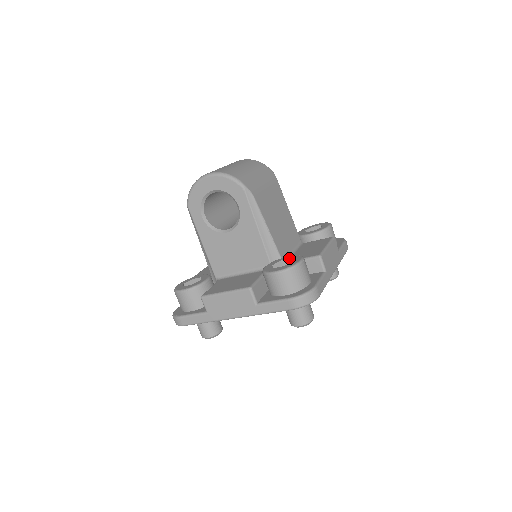
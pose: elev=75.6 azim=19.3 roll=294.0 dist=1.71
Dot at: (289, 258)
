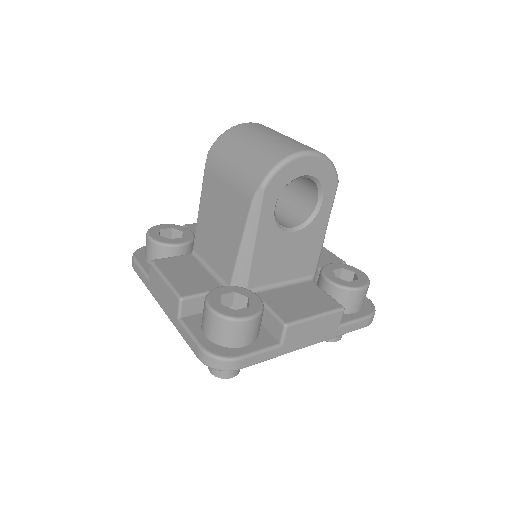
Dot at: (340, 267)
